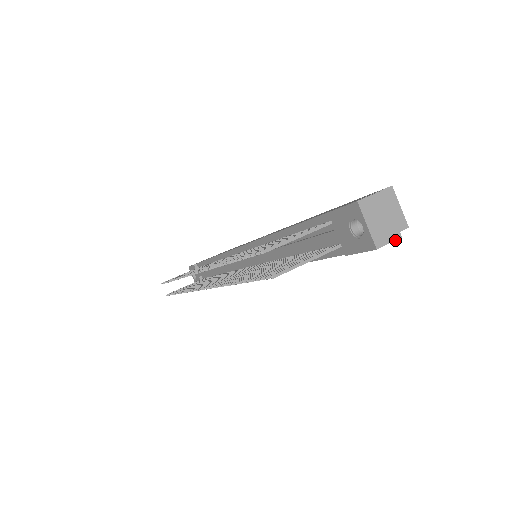
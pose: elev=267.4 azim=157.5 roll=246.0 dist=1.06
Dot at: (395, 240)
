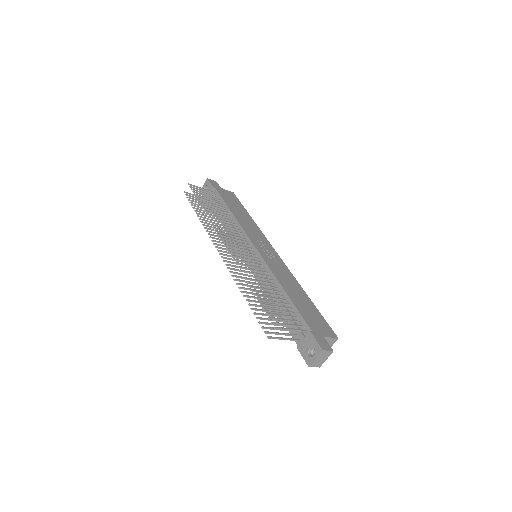
Dot at: occluded
